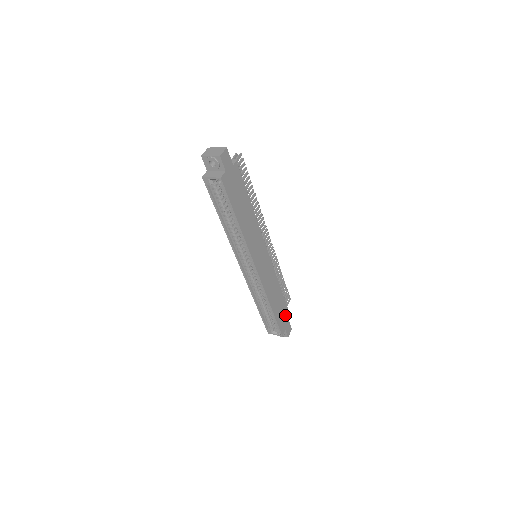
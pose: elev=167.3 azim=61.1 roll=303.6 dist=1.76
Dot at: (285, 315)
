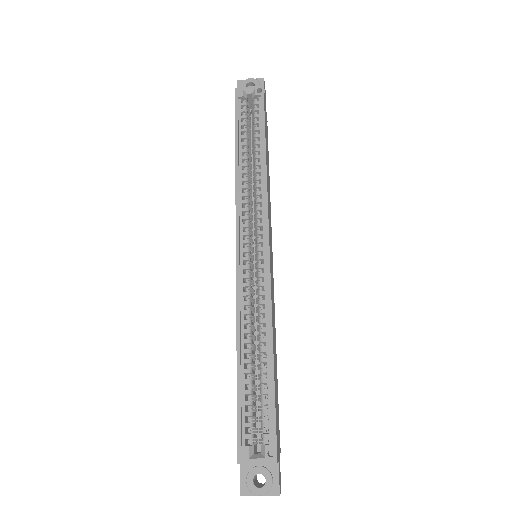
Dot at: occluded
